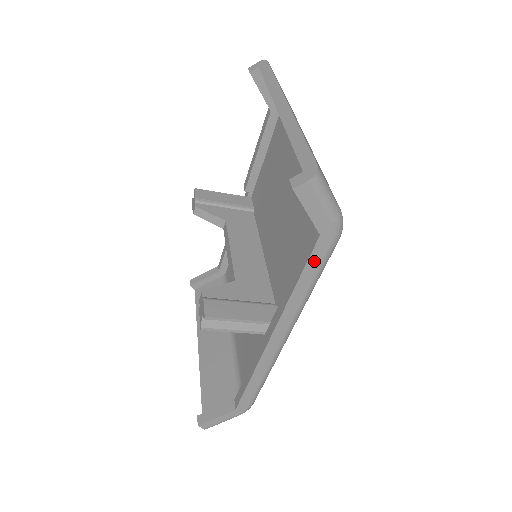
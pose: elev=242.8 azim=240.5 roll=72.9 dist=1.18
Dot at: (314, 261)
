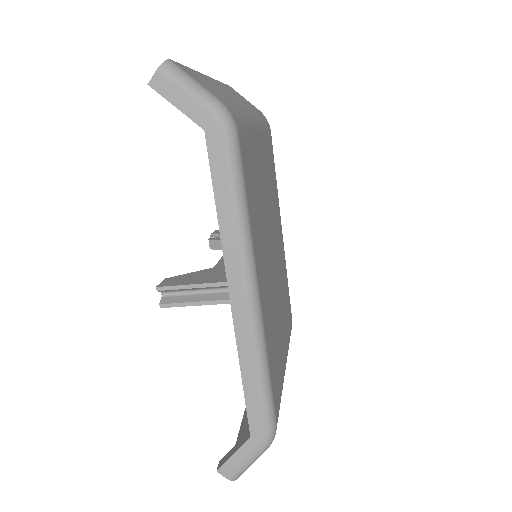
Dot at: (217, 167)
